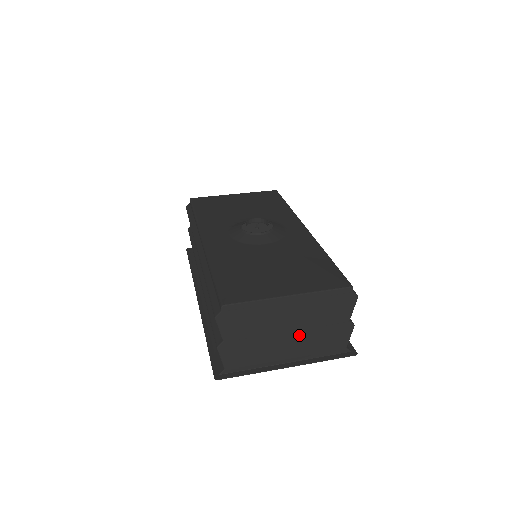
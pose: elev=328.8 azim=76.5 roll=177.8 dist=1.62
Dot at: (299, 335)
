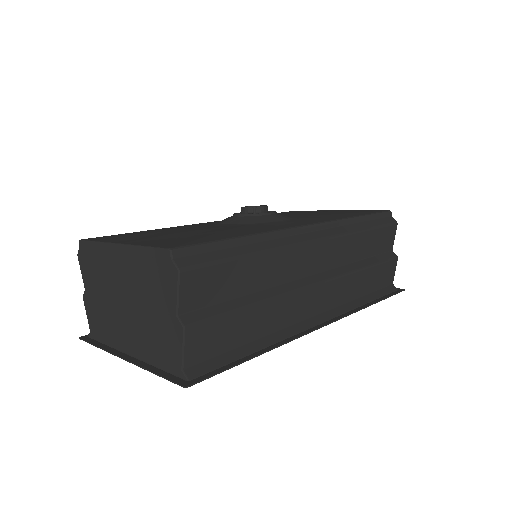
Dot at: (134, 314)
